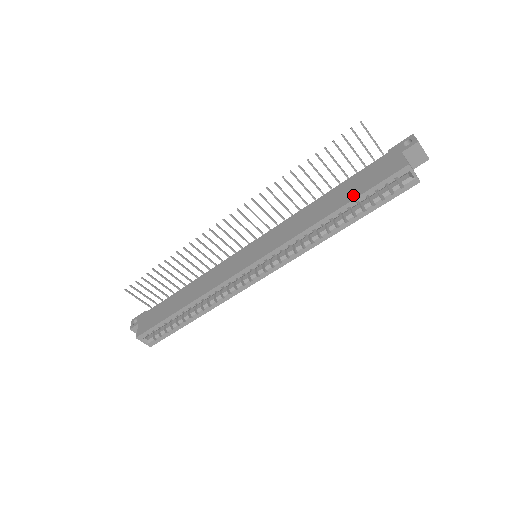
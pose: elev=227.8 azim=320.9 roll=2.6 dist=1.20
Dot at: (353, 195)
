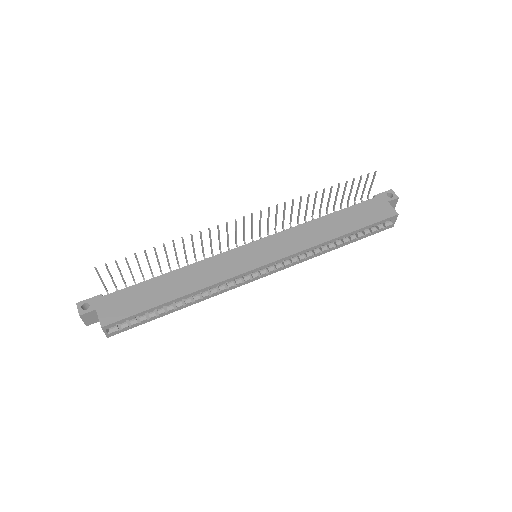
Dot at: (357, 225)
